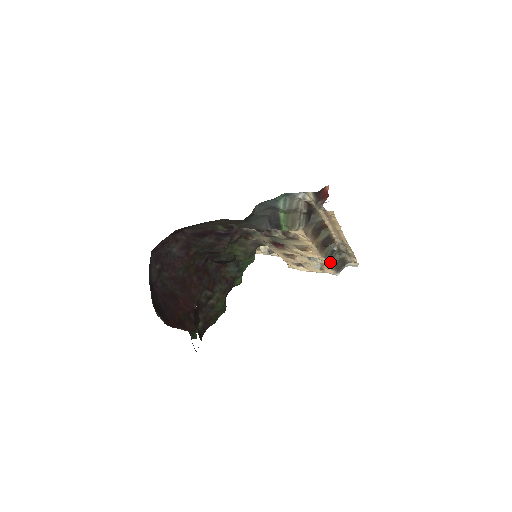
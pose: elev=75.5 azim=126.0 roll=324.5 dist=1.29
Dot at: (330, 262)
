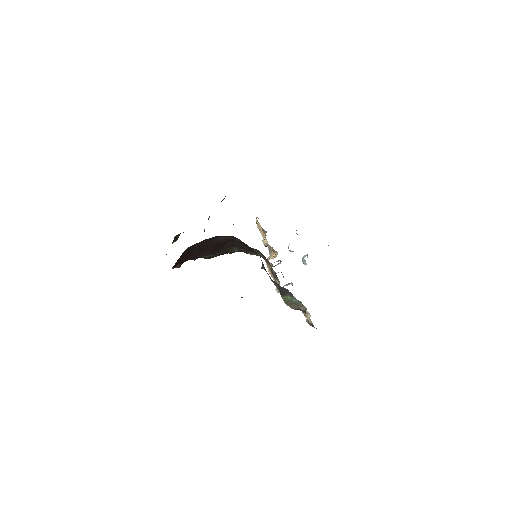
Dot at: occluded
